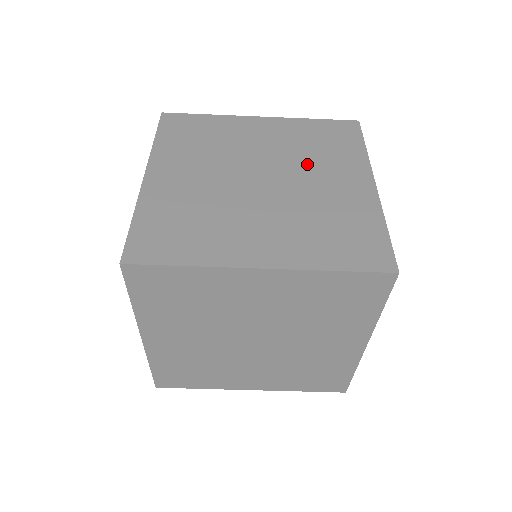
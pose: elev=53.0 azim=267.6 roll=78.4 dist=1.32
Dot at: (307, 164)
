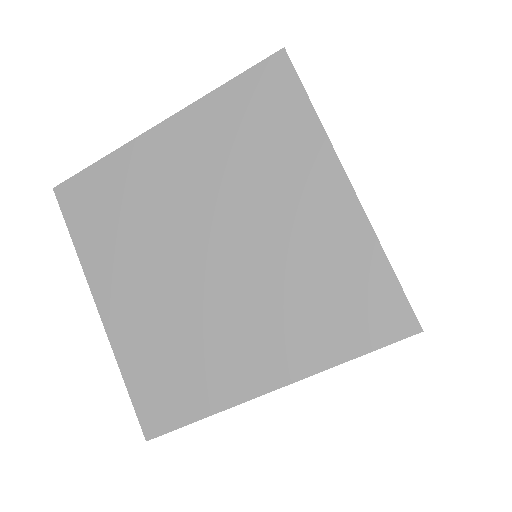
Dot at: (253, 191)
